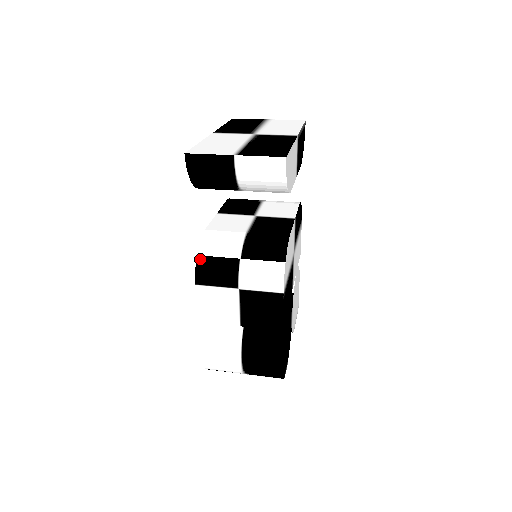
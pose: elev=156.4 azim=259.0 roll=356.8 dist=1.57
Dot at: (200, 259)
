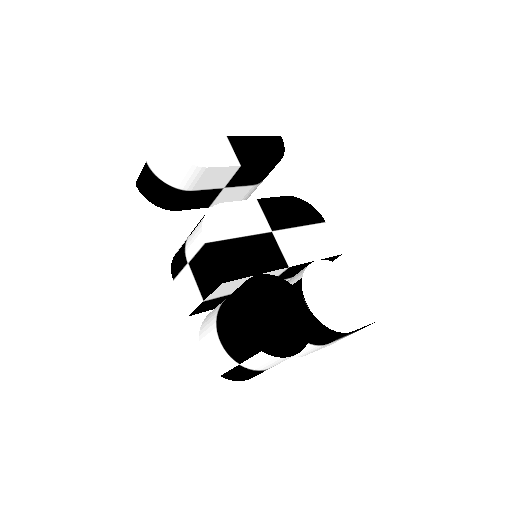
Dot at: (173, 258)
